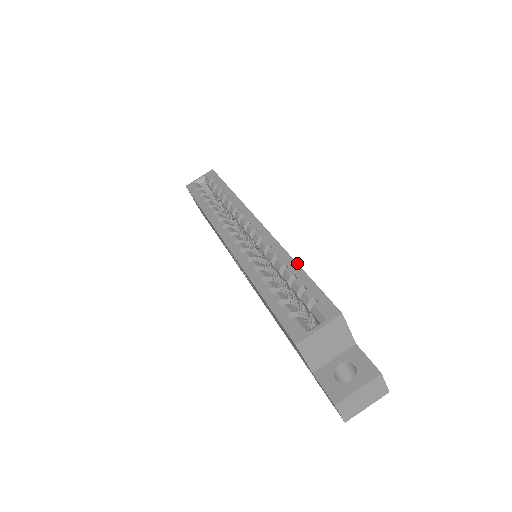
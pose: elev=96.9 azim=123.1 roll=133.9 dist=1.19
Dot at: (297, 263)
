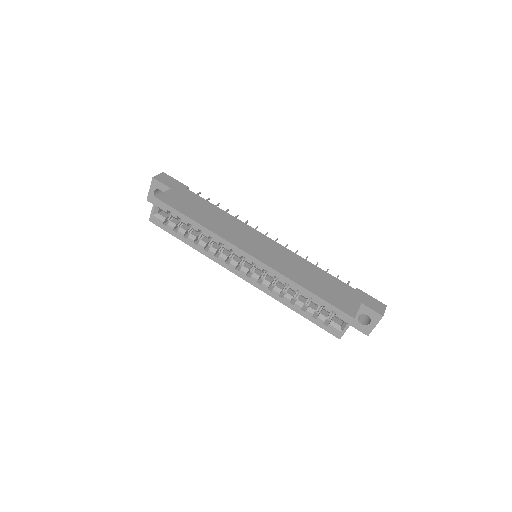
Dot at: (305, 289)
